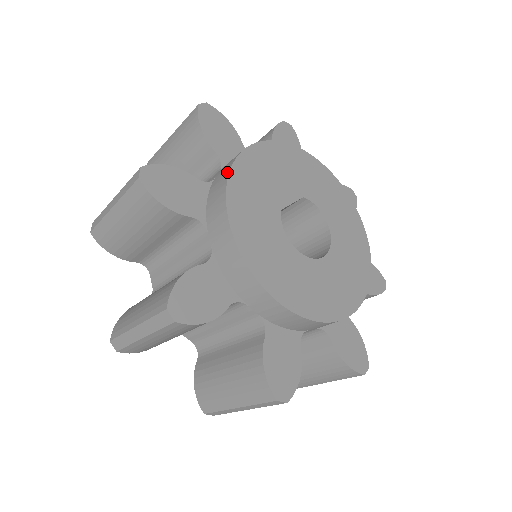
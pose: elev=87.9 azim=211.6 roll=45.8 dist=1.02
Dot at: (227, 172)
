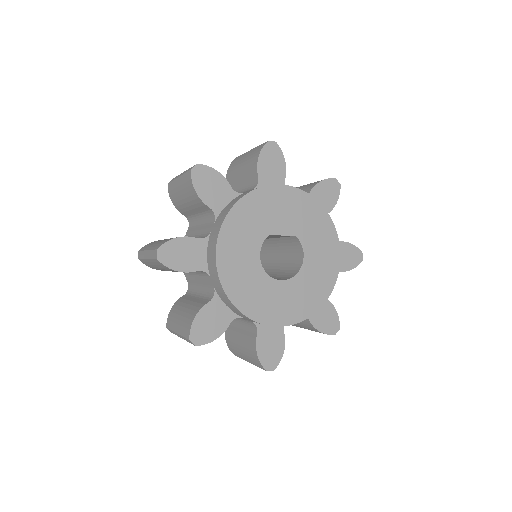
Dot at: (246, 193)
